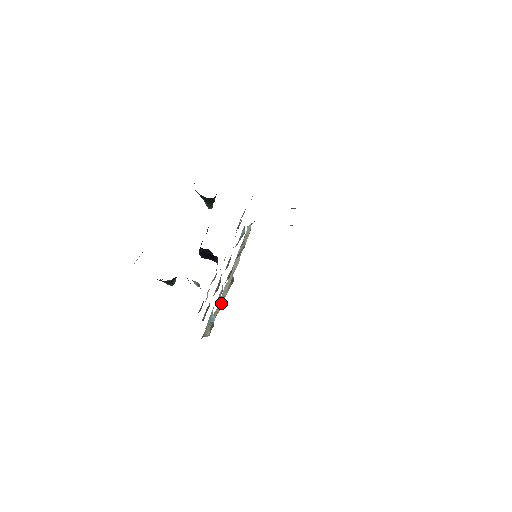
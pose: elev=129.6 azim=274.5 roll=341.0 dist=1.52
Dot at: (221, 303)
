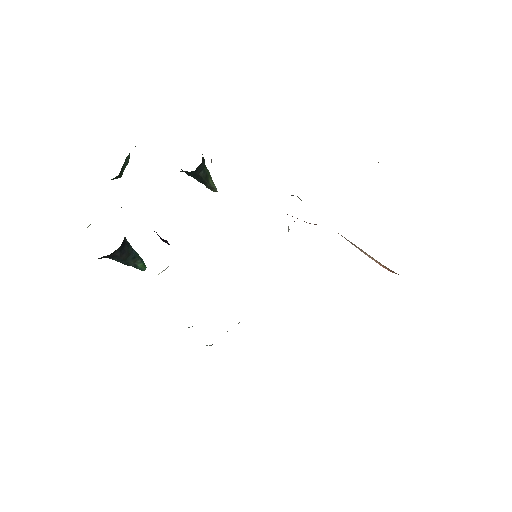
Dot at: occluded
